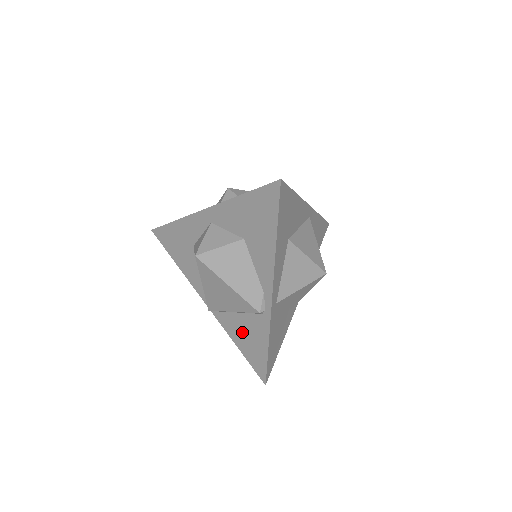
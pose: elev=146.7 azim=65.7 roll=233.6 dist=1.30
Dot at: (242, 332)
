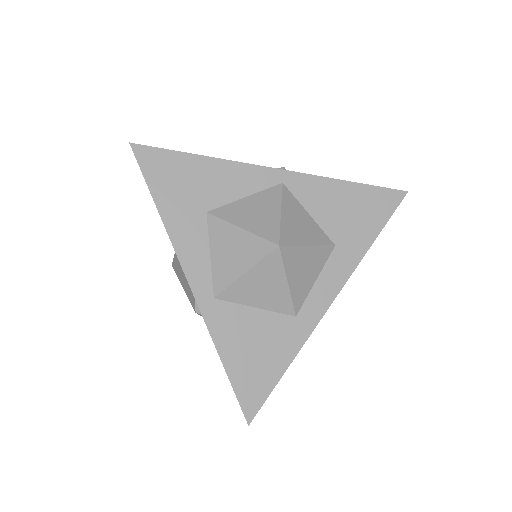
Dot at: occluded
